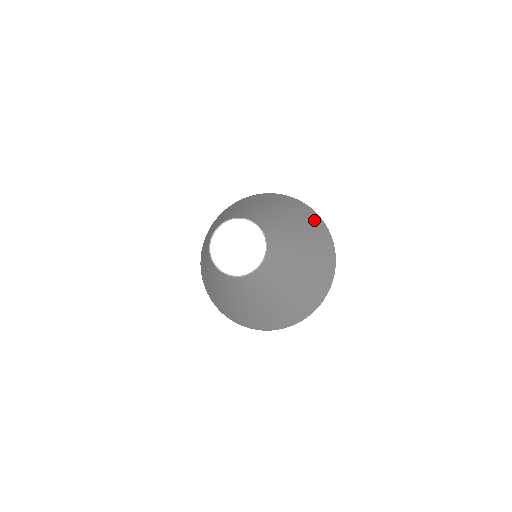
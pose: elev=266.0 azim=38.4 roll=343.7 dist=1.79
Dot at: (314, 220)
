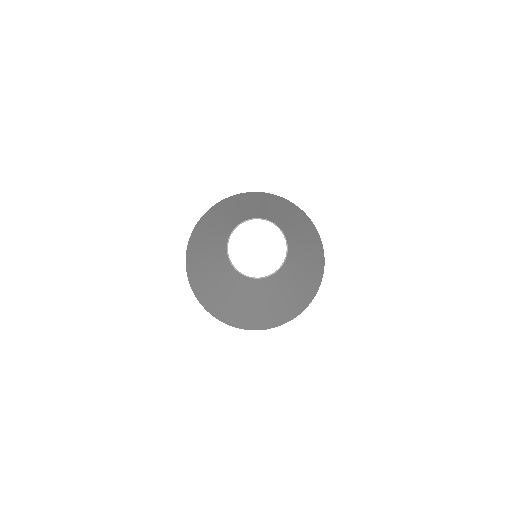
Dot at: (298, 211)
